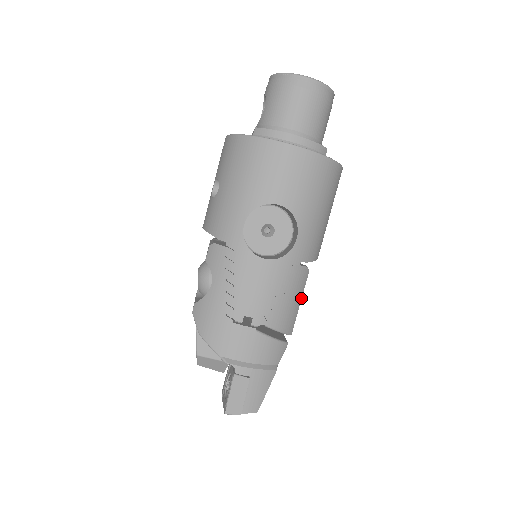
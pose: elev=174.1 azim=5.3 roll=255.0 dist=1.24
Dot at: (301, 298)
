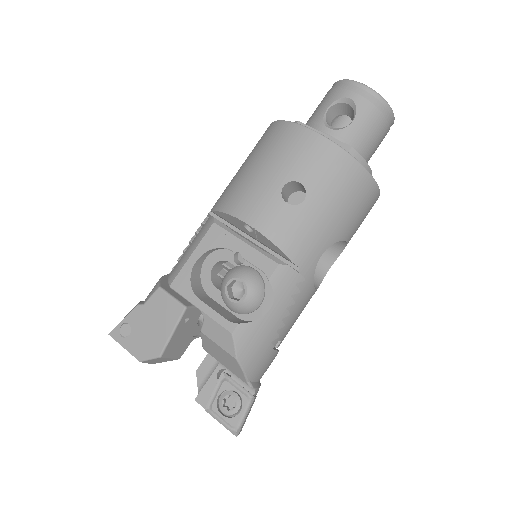
Dot at: occluded
